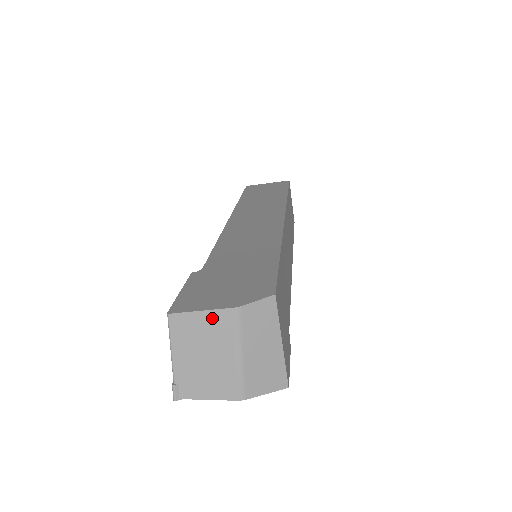
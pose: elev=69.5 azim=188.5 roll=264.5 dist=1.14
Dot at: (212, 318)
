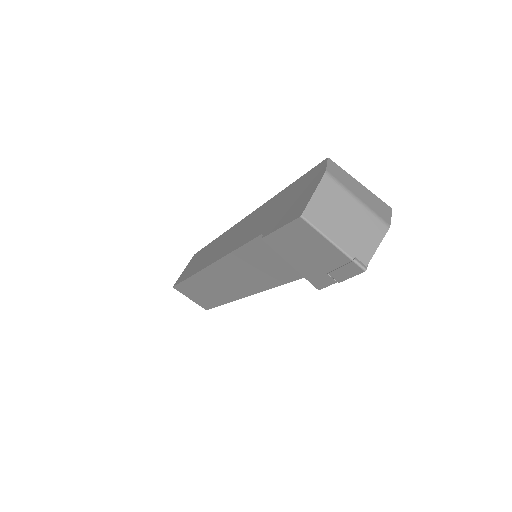
Dot at: (323, 192)
